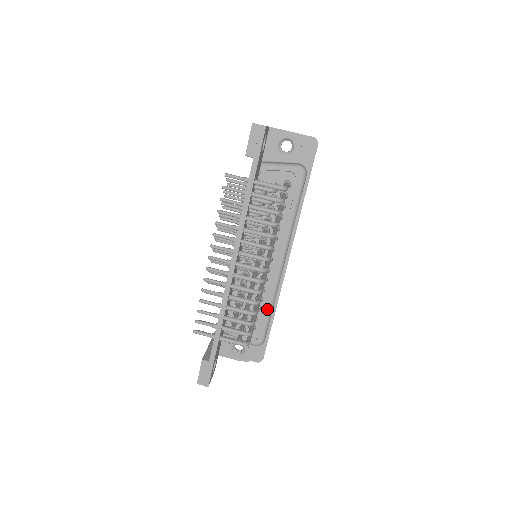
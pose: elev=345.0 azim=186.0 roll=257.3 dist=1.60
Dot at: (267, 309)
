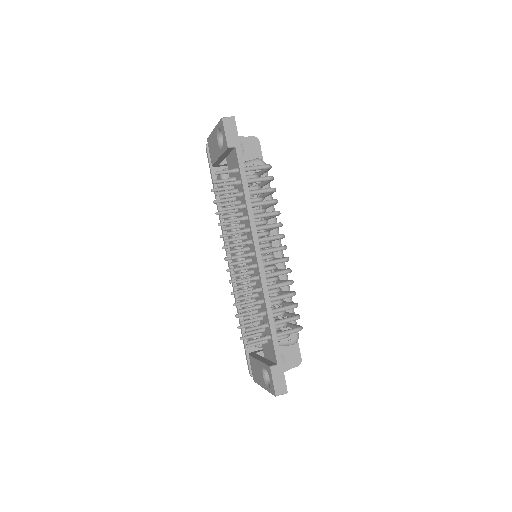
Dot at: (288, 301)
